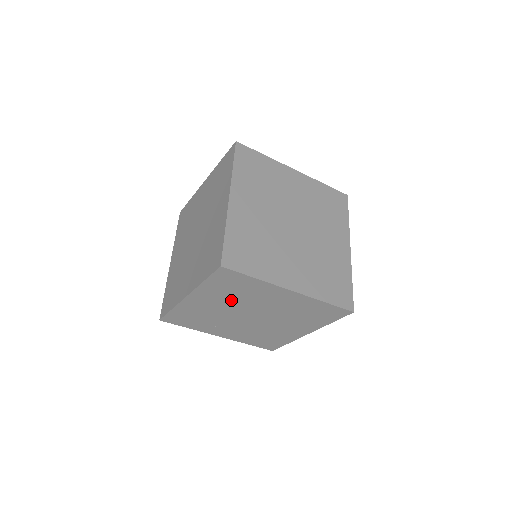
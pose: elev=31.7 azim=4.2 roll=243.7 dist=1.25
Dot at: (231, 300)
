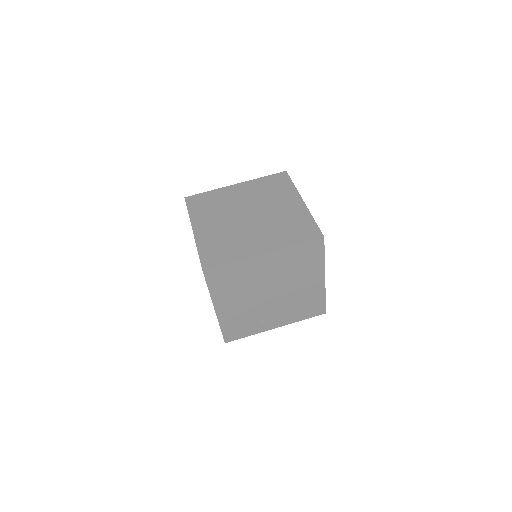
Dot at: (242, 291)
